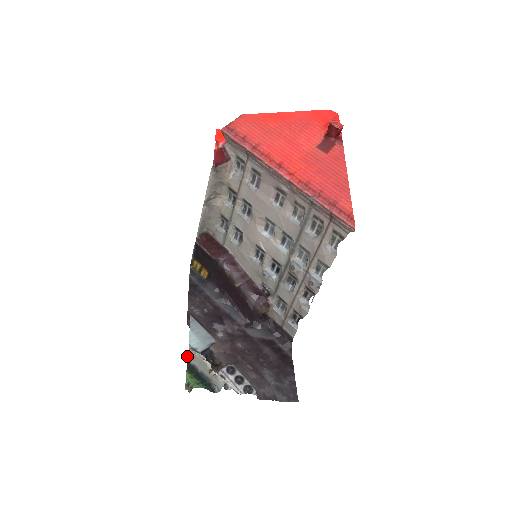
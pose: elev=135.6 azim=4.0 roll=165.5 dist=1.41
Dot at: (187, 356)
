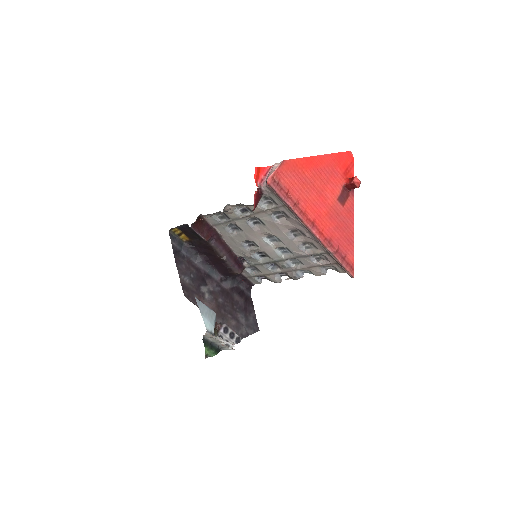
Dot at: (203, 335)
